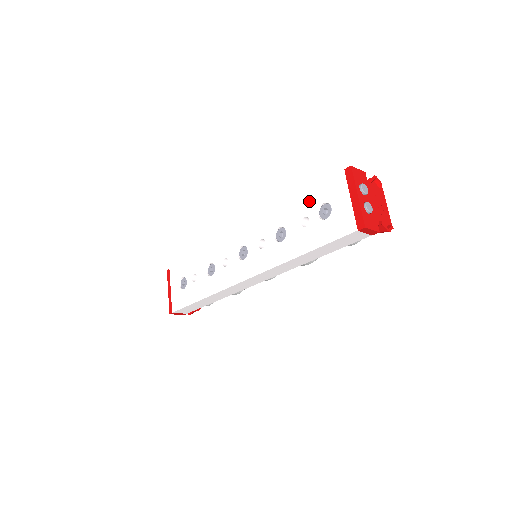
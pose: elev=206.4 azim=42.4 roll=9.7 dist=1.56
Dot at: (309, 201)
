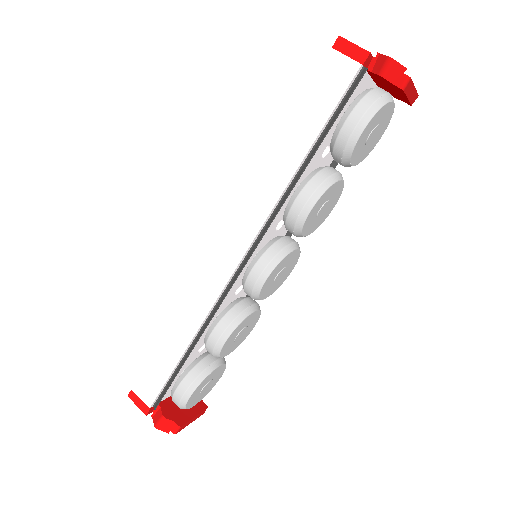
Dot at: occluded
